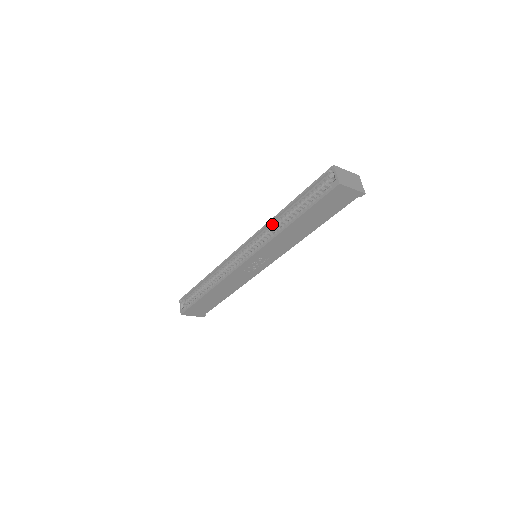
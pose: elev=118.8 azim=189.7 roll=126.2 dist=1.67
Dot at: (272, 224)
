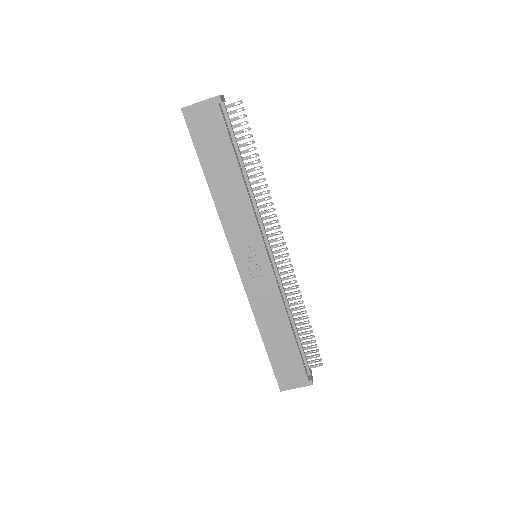
Dot at: occluded
